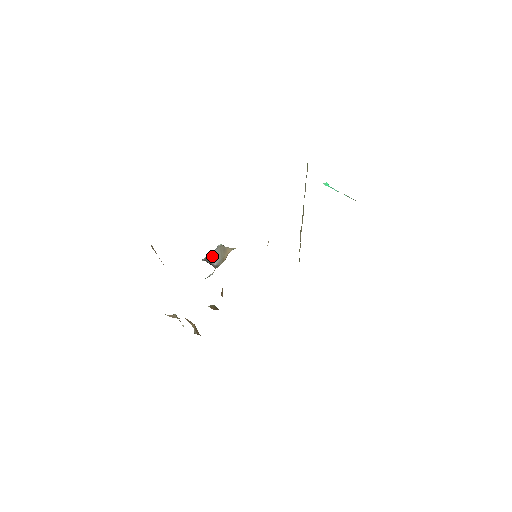
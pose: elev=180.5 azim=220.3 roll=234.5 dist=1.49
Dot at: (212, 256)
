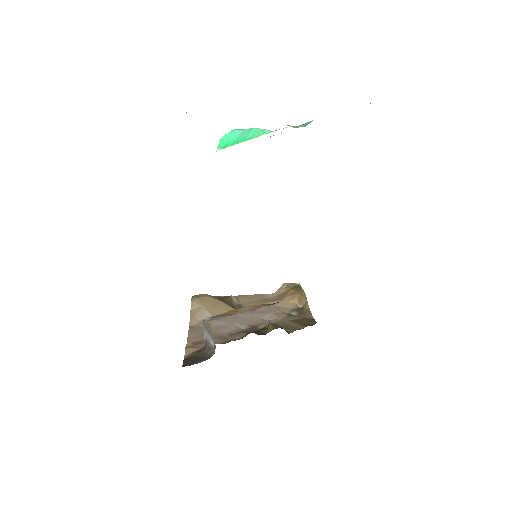
Dot at: (206, 336)
